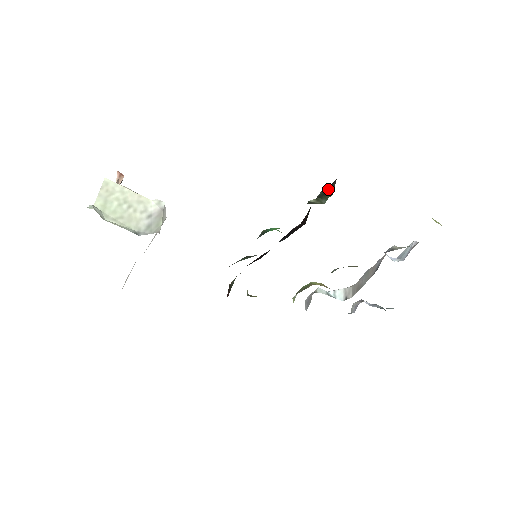
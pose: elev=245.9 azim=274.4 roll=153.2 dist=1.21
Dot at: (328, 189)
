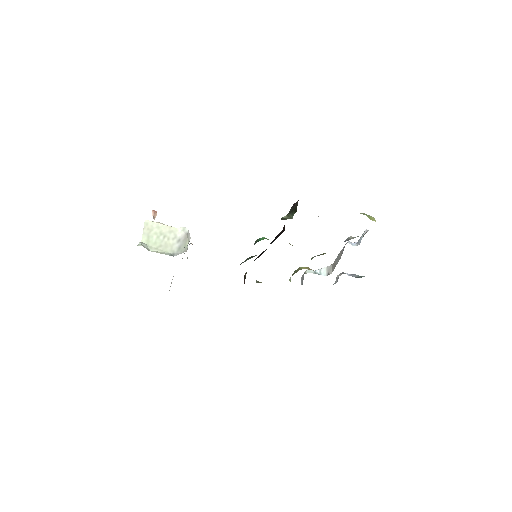
Dot at: (294, 207)
